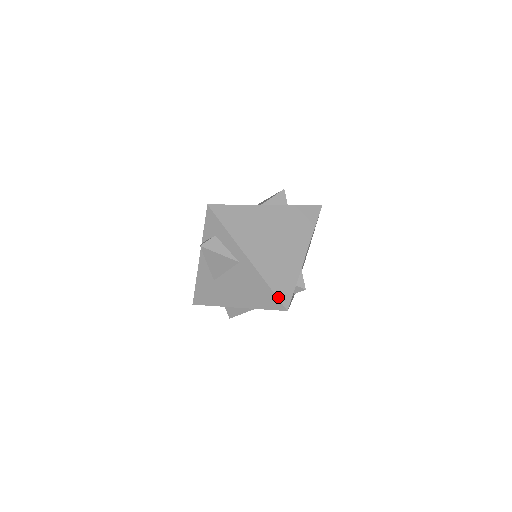
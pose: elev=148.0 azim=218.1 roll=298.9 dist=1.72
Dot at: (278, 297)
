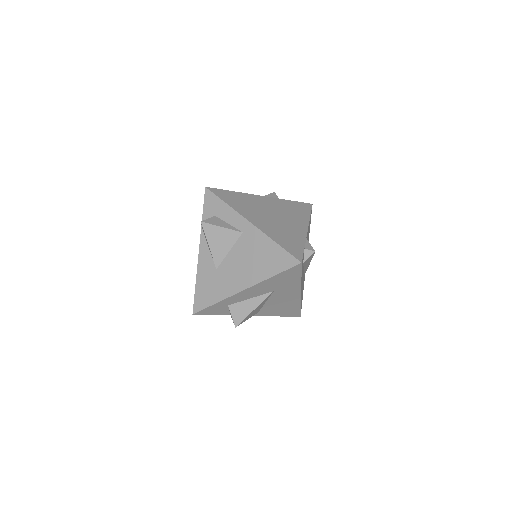
Dot at: (289, 252)
